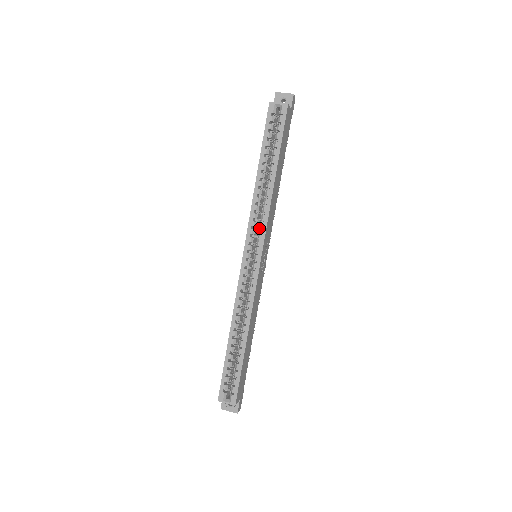
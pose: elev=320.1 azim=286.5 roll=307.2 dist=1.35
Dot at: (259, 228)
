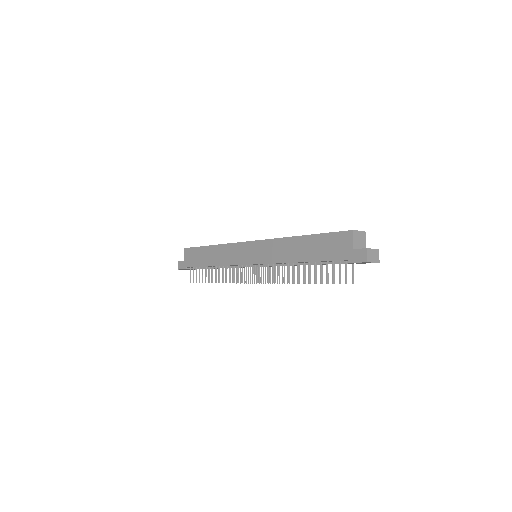
Dot at: occluded
